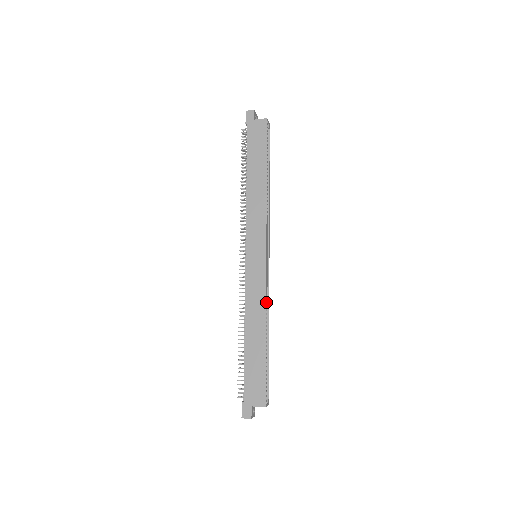
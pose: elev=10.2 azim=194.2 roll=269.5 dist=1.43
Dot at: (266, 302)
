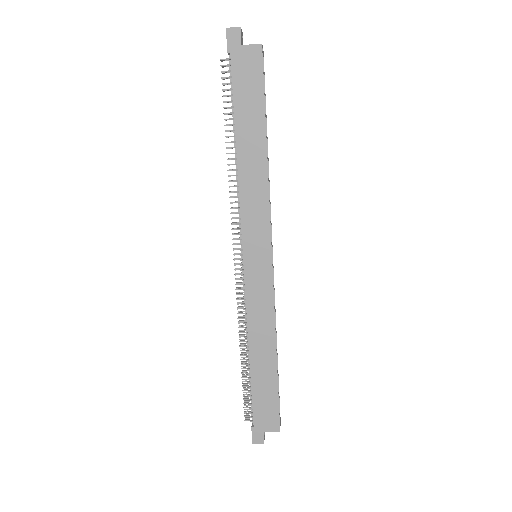
Dot at: occluded
